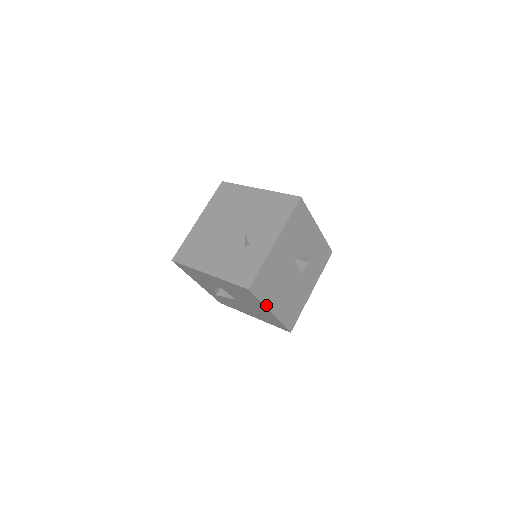
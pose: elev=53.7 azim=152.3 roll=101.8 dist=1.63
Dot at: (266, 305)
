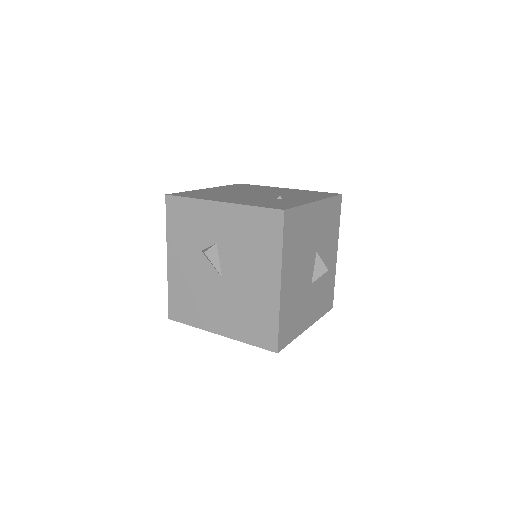
Dot at: (282, 264)
